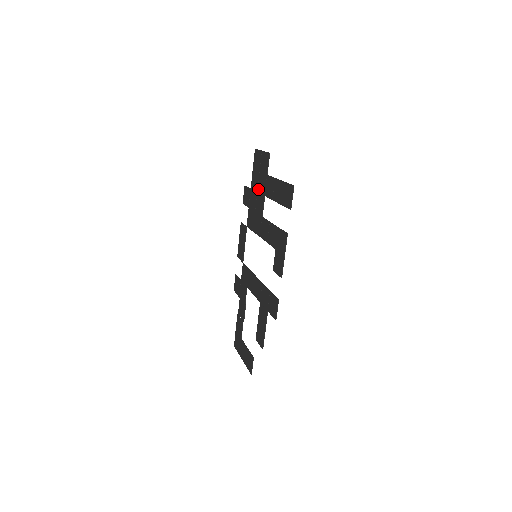
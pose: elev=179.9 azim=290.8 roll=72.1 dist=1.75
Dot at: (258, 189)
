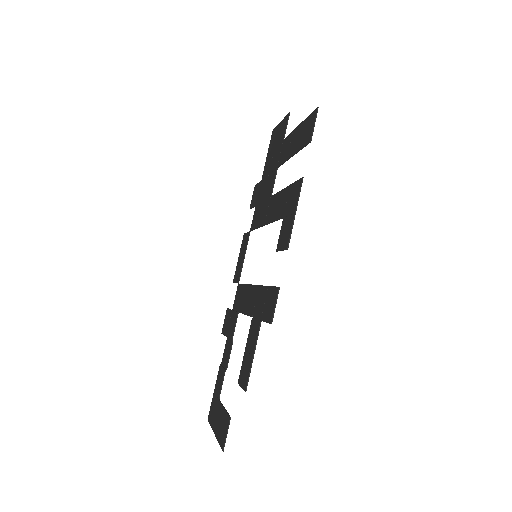
Dot at: (270, 169)
